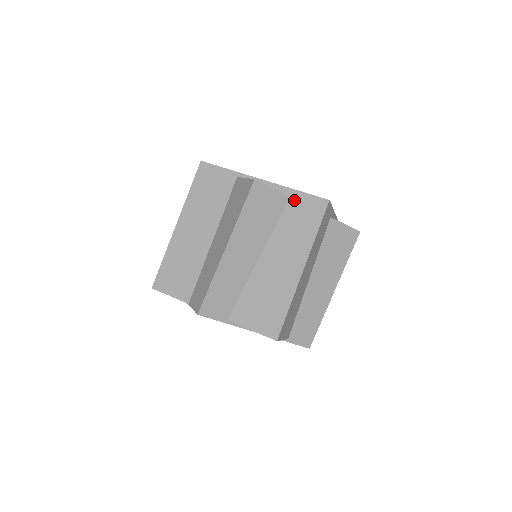
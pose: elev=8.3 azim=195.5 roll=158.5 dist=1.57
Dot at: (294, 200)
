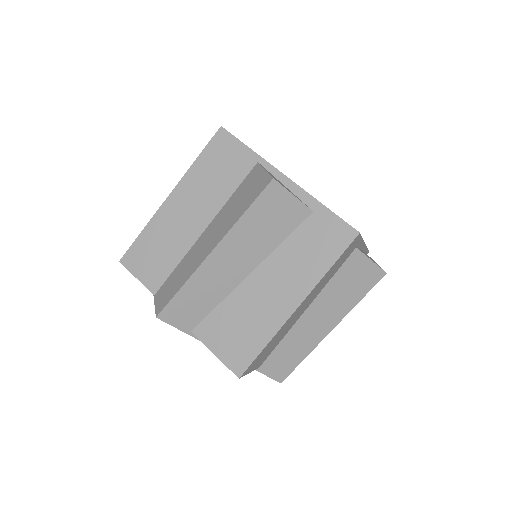
Dot at: (316, 217)
